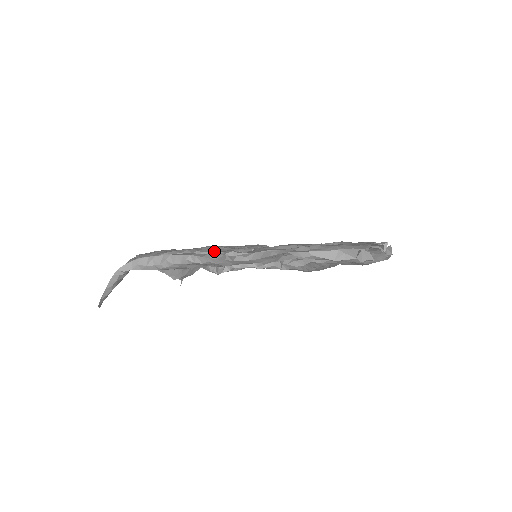
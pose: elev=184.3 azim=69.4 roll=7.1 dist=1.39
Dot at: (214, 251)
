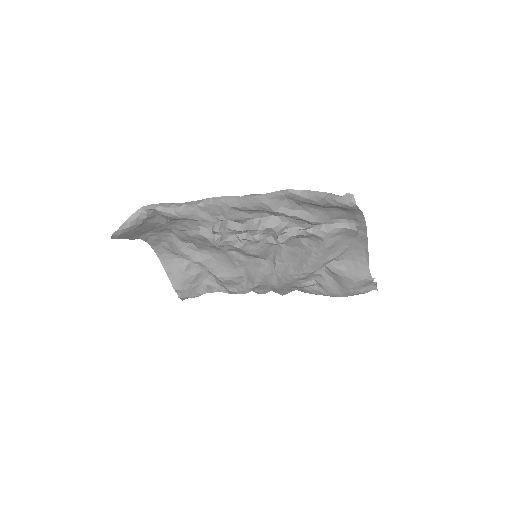
Dot at: occluded
